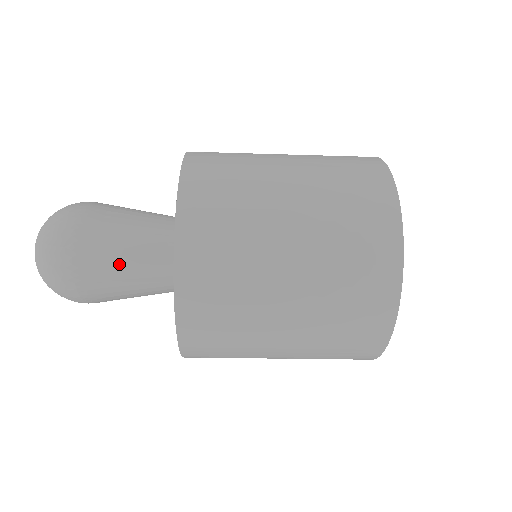
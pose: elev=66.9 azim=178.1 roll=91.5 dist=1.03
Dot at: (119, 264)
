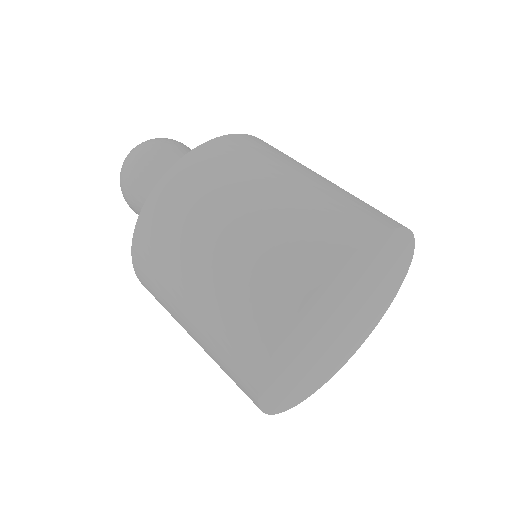
Dot at: occluded
